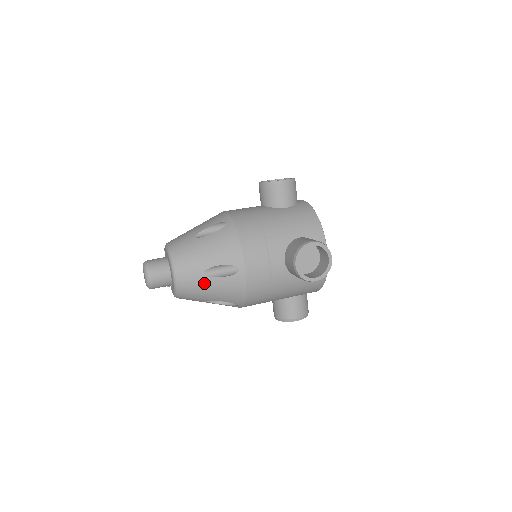
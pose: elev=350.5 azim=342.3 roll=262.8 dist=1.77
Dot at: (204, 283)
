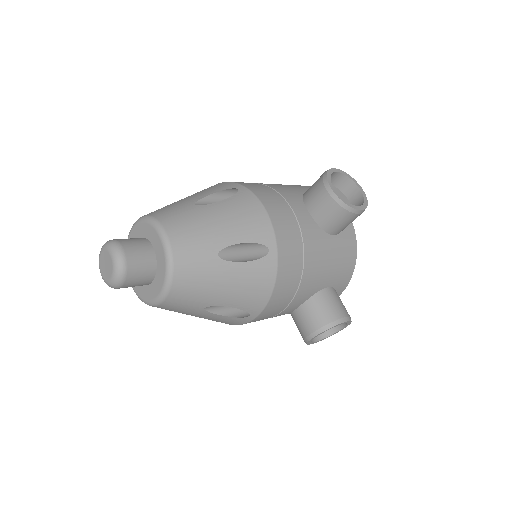
Dot at: (195, 313)
